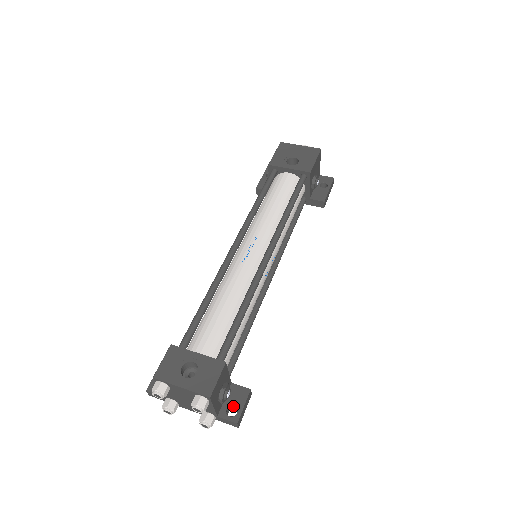
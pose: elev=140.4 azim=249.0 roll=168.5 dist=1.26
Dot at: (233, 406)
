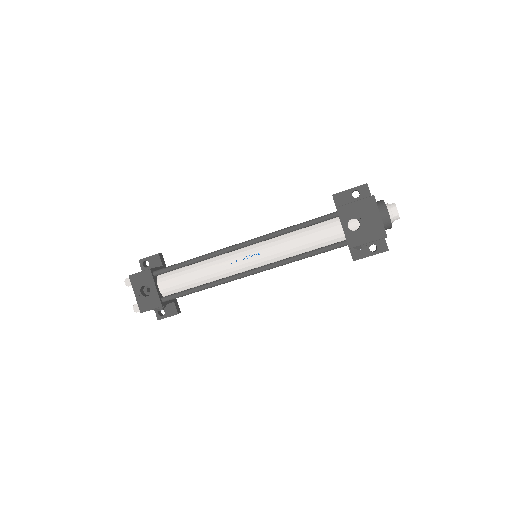
Dot at: (165, 311)
